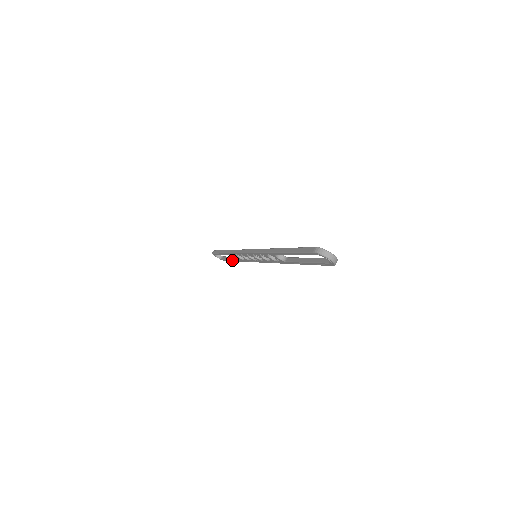
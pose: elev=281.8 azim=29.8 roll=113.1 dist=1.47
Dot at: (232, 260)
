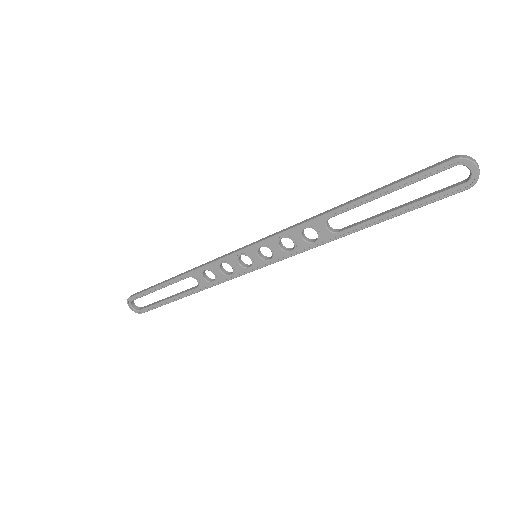
Dot at: (171, 300)
